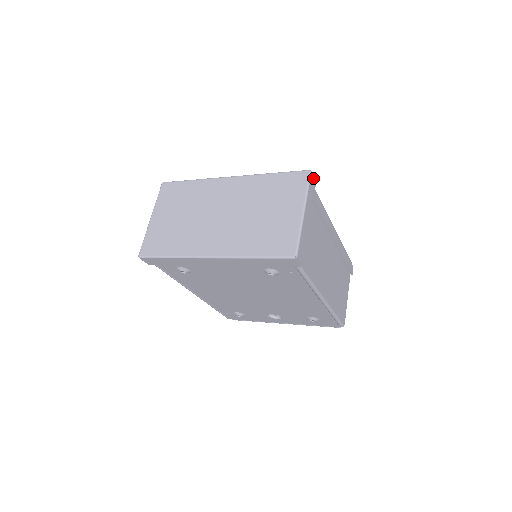
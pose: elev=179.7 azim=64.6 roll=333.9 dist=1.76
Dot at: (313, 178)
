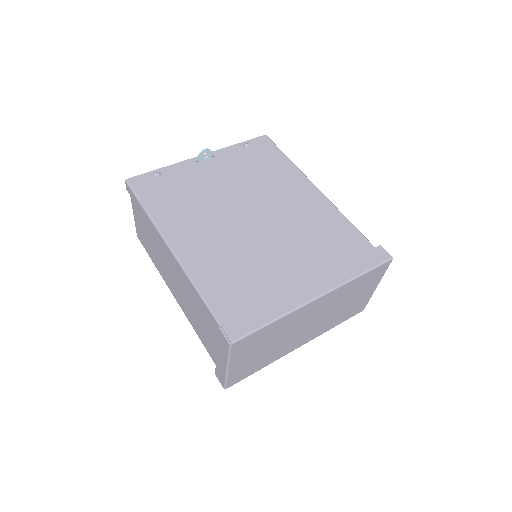
Dot at: occluded
